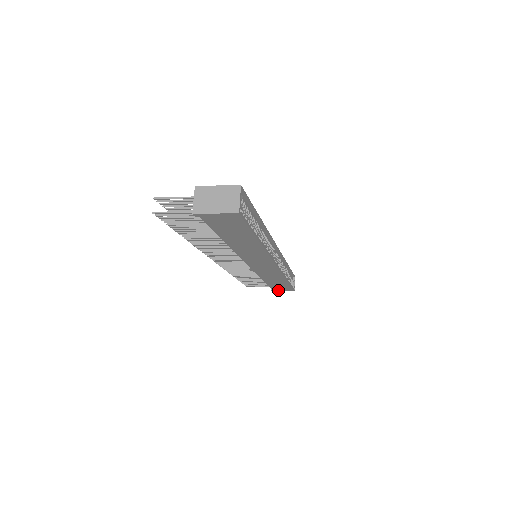
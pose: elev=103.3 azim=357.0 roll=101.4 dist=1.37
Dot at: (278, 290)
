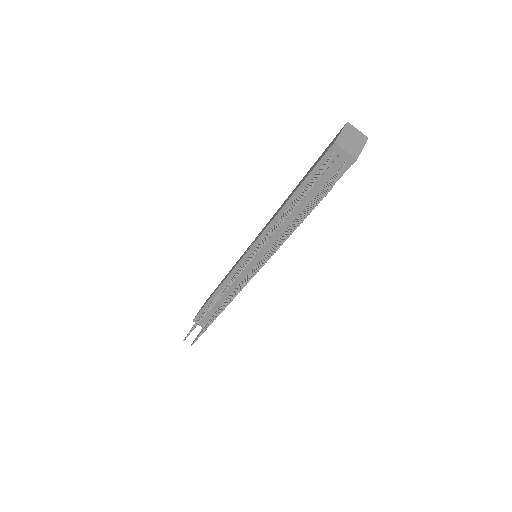
Dot at: occluded
